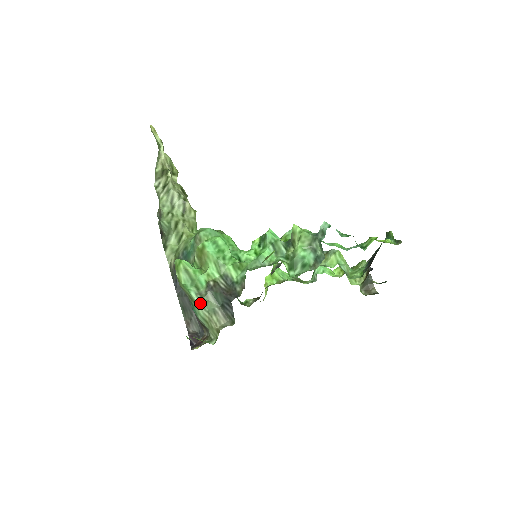
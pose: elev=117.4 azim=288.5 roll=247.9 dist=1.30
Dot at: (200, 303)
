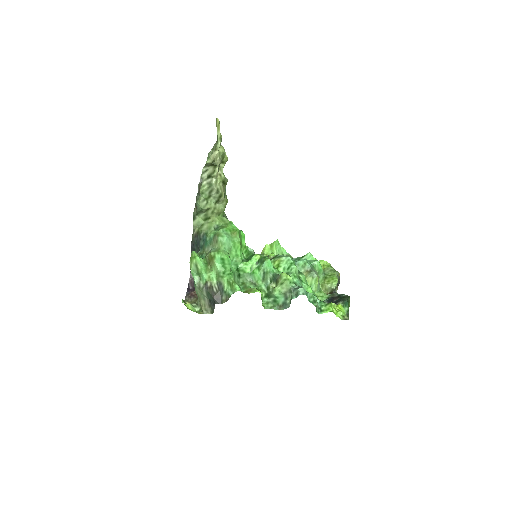
Dot at: (198, 288)
